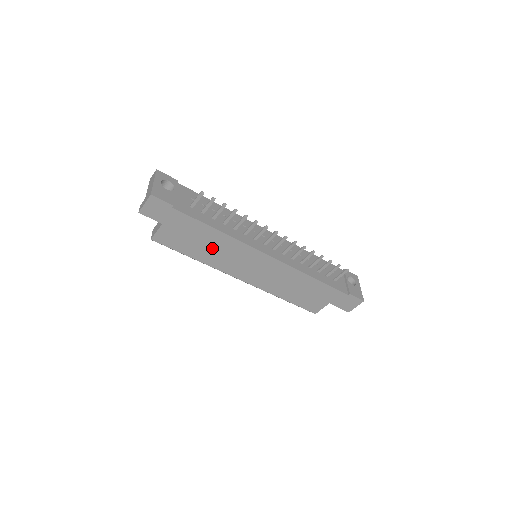
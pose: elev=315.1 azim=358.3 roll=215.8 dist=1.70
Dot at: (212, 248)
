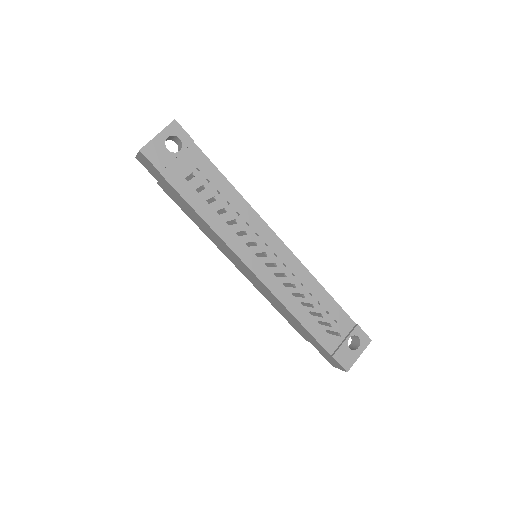
Dot at: occluded
